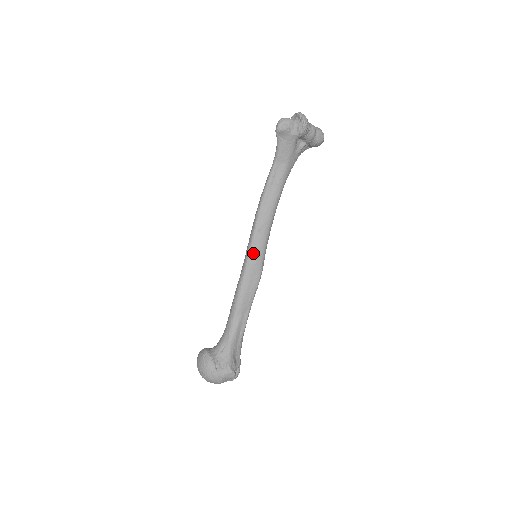
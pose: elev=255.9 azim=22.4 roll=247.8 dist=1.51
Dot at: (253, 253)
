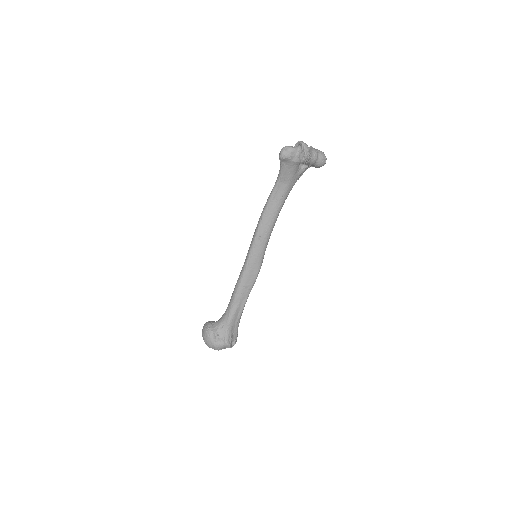
Dot at: (253, 255)
